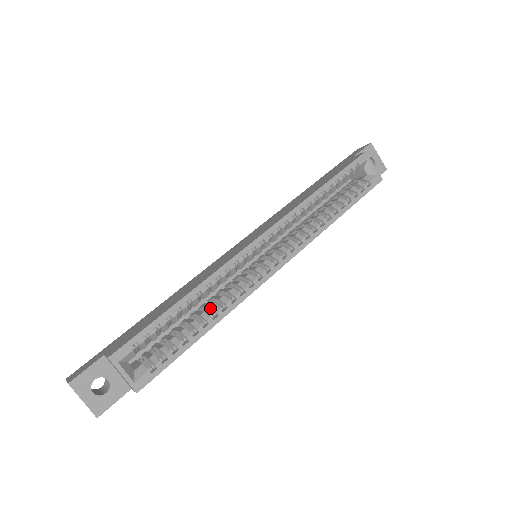
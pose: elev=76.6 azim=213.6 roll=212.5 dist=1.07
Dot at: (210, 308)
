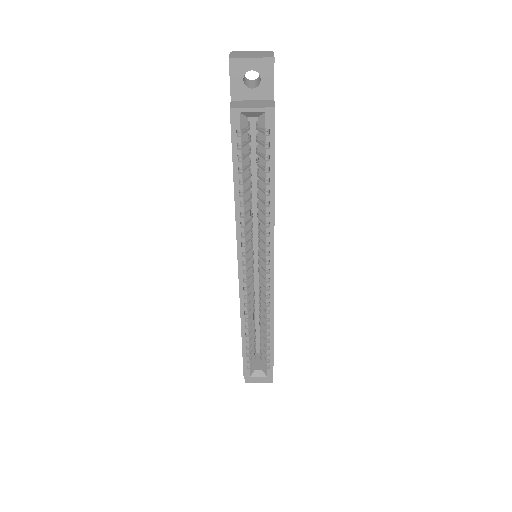
Dot at: (262, 320)
